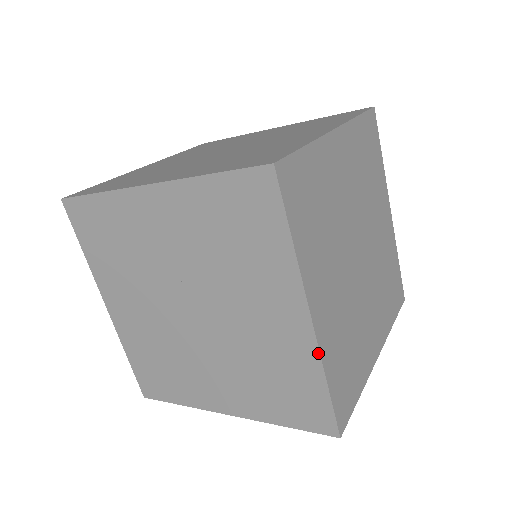
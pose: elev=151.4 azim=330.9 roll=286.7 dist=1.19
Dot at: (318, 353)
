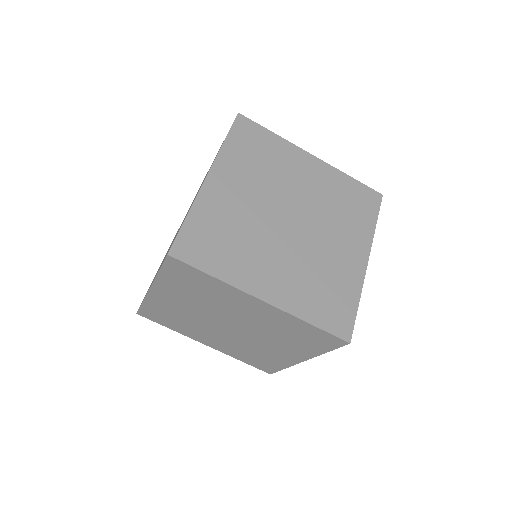
Dot at: (363, 282)
